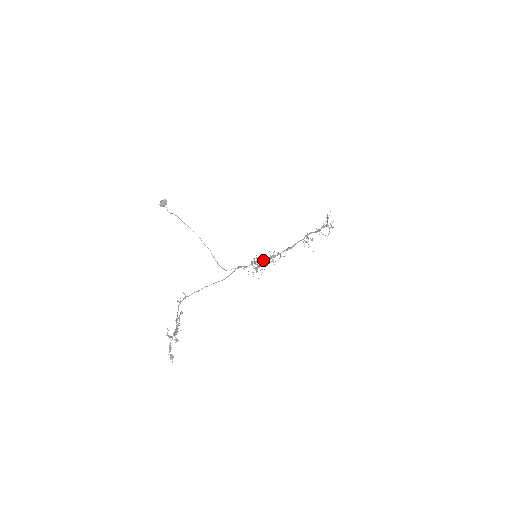
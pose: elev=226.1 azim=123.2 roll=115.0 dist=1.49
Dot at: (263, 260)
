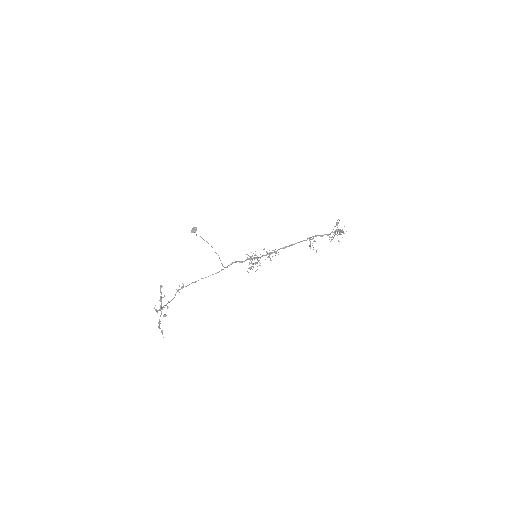
Dot at: (259, 257)
